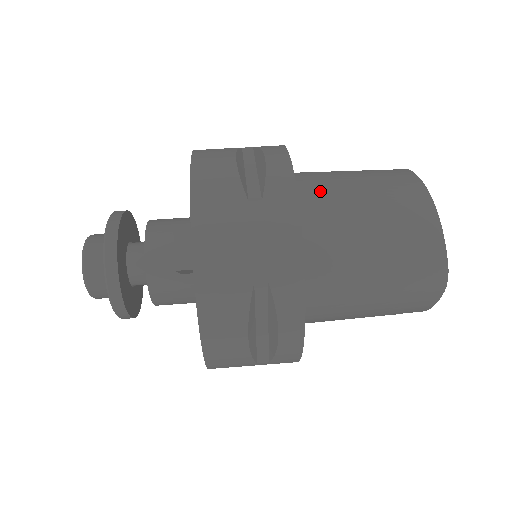
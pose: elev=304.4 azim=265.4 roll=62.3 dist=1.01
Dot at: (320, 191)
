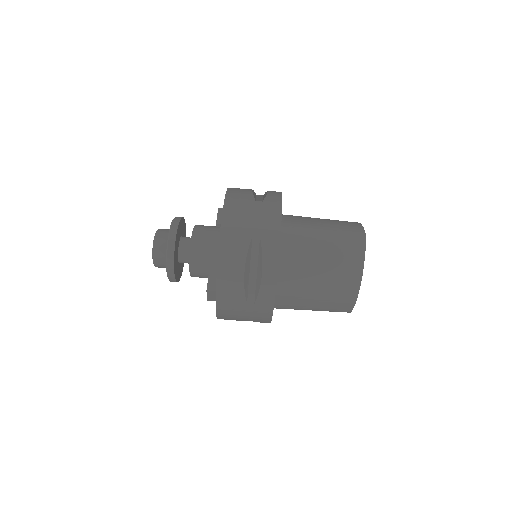
Dot at: (296, 271)
